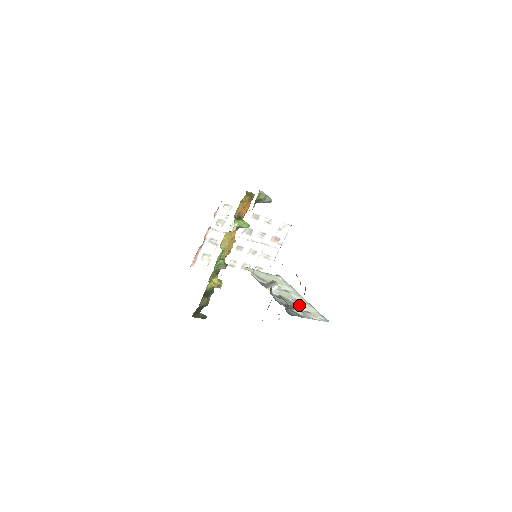
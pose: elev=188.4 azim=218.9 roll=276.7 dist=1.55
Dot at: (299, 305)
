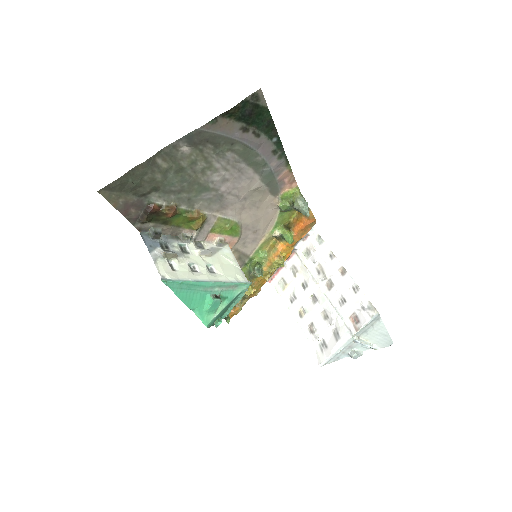
Dot at: (170, 252)
